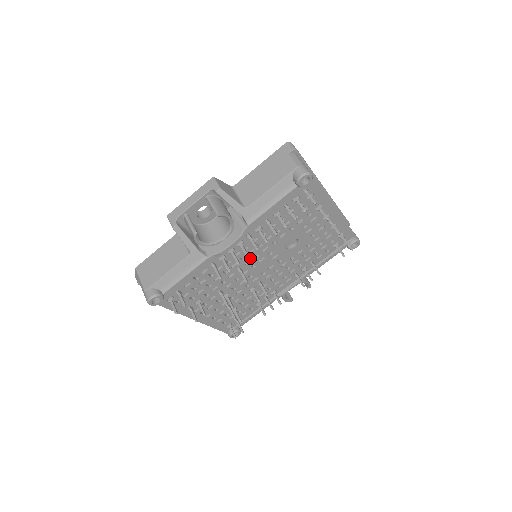
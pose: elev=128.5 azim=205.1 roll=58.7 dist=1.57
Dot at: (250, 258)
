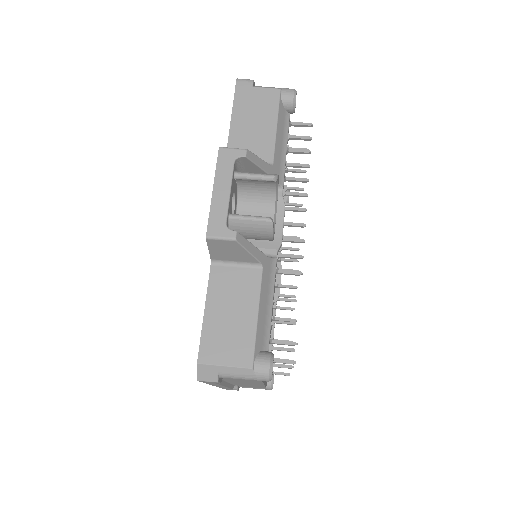
Dot at: occluded
